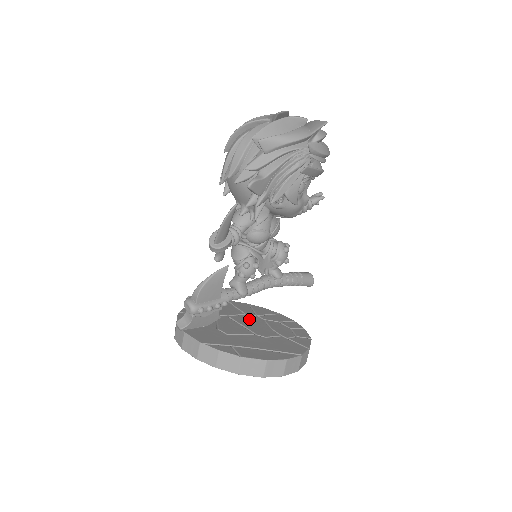
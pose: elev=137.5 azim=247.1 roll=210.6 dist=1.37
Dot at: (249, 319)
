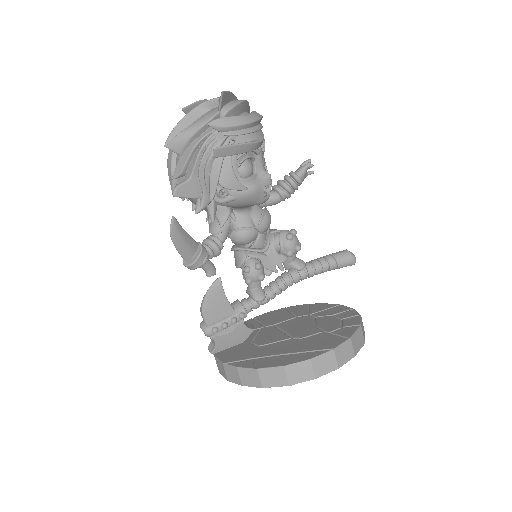
Dot at: (296, 322)
